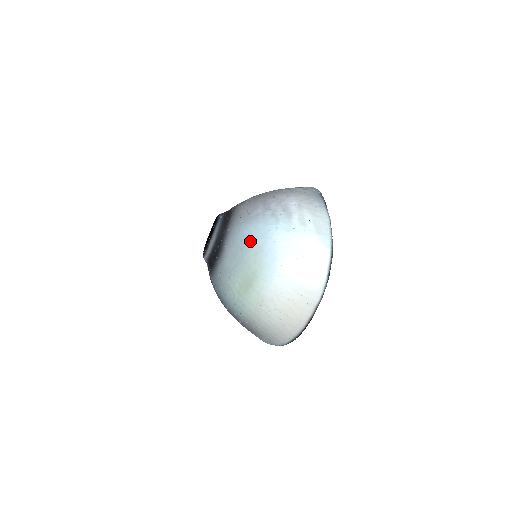
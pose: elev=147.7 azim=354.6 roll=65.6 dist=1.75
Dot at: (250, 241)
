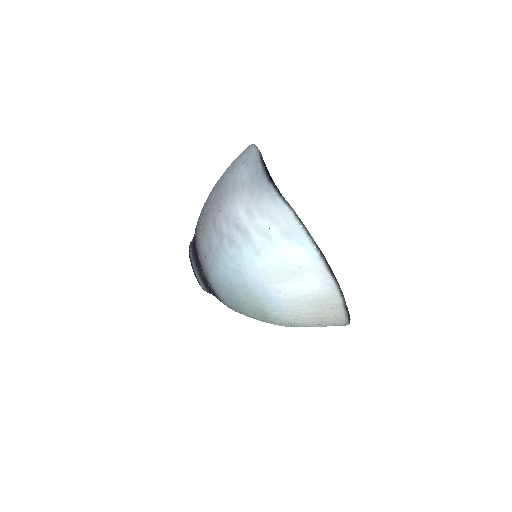
Dot at: (230, 284)
